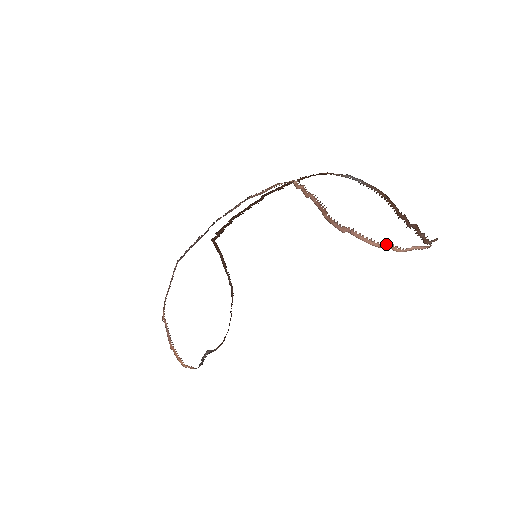
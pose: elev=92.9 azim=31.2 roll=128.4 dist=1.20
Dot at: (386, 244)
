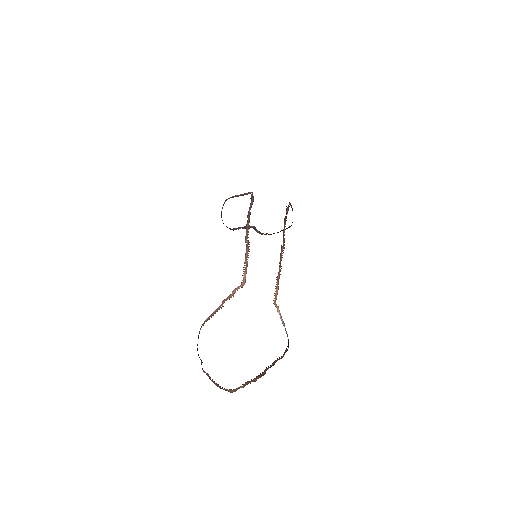
Dot at: (201, 362)
